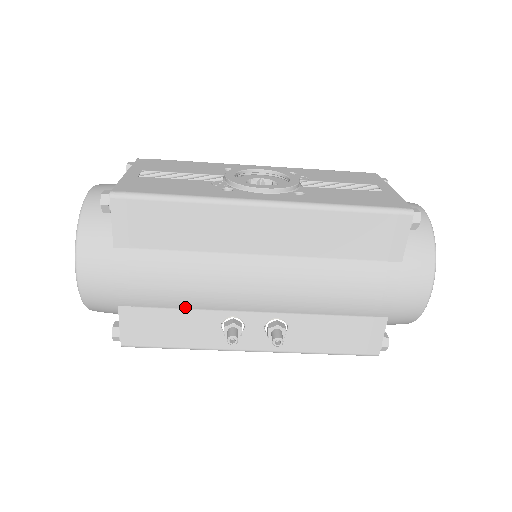
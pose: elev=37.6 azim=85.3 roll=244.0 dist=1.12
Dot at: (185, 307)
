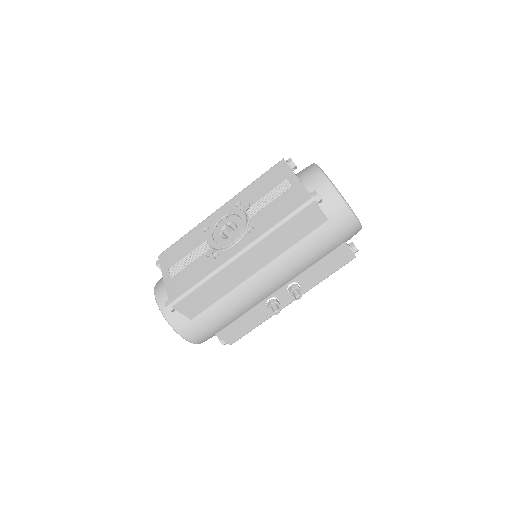
Dot at: (243, 313)
